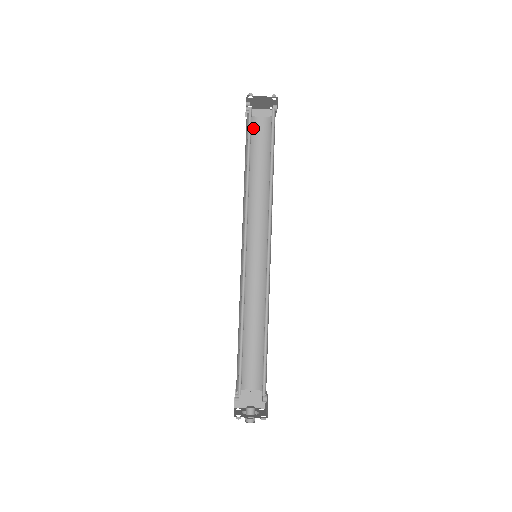
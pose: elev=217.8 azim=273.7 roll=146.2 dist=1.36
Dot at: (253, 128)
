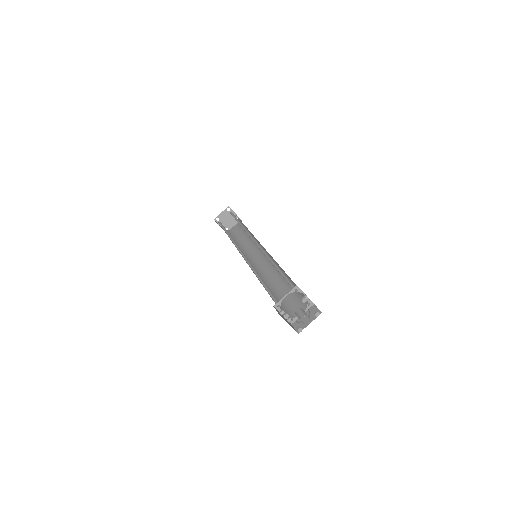
Dot at: (233, 233)
